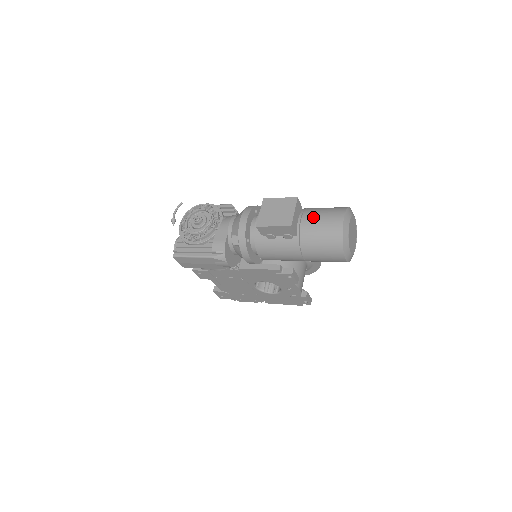
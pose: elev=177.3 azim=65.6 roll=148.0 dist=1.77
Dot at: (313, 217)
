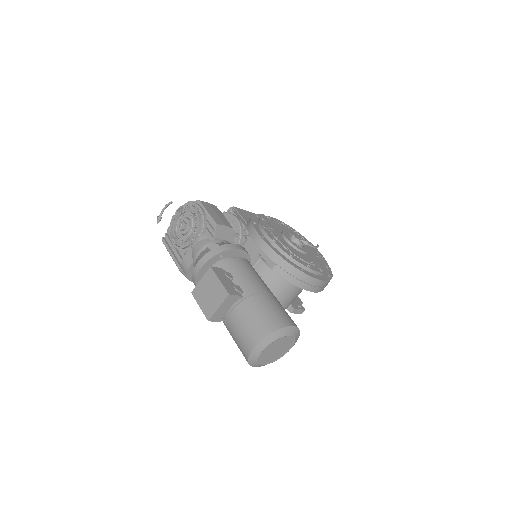
Dot at: (239, 318)
